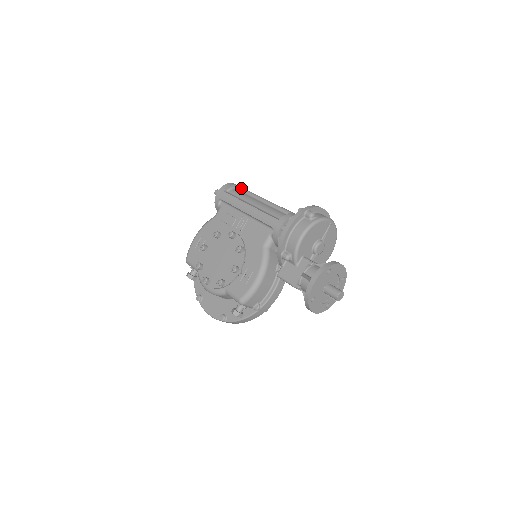
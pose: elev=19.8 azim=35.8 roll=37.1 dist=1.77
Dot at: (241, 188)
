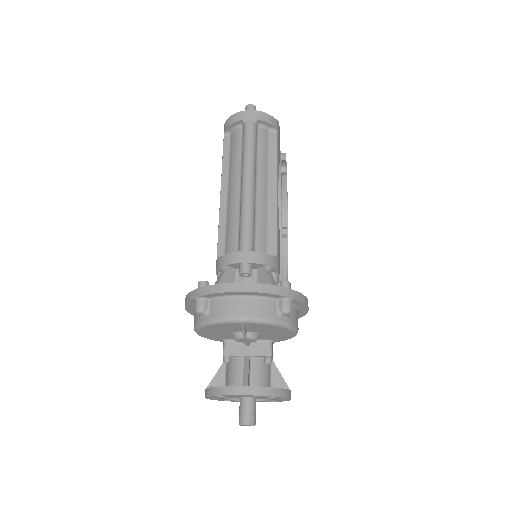
Dot at: (244, 130)
